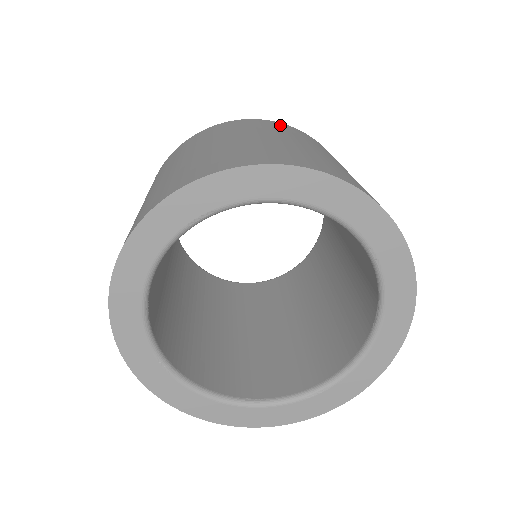
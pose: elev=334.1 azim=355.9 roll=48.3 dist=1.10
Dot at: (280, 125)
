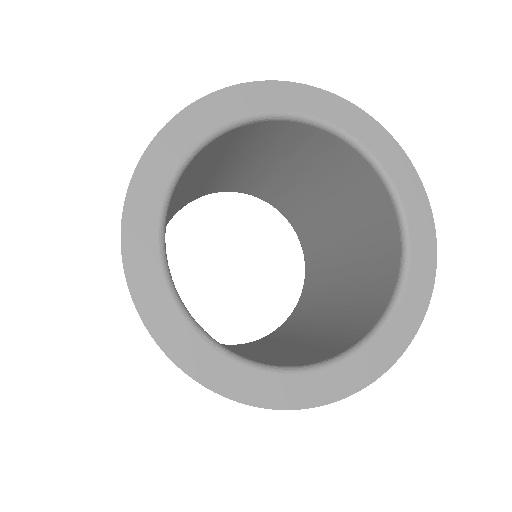
Dot at: occluded
